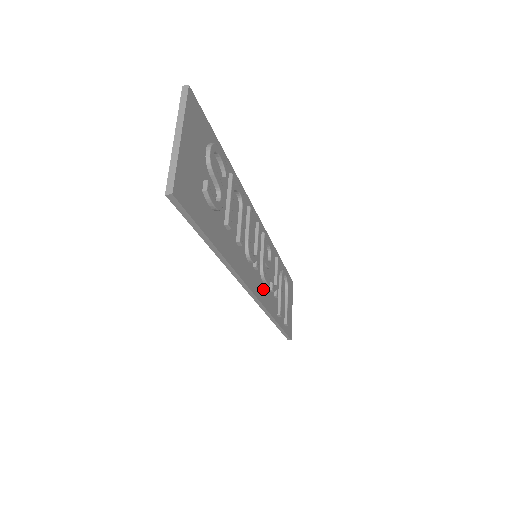
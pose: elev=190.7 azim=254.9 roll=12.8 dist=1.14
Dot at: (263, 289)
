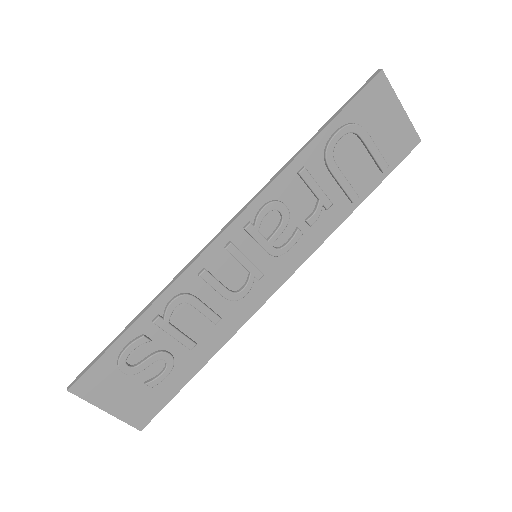
Dot at: (295, 251)
